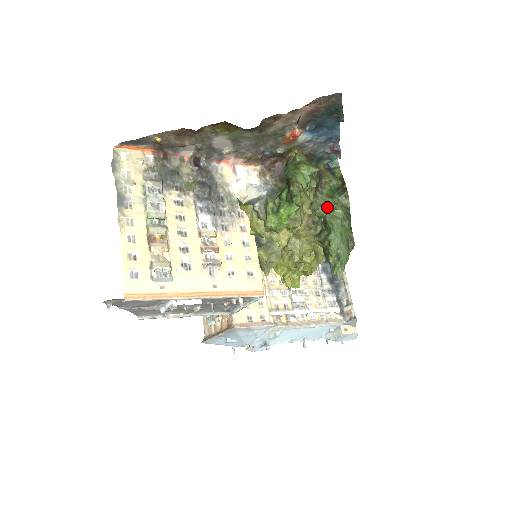
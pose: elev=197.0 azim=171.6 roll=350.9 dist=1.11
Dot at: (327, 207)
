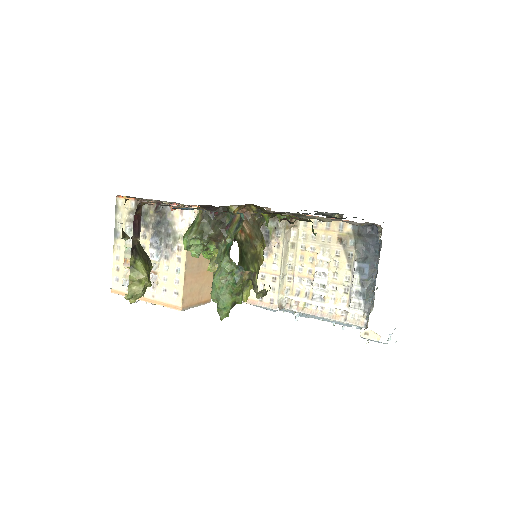
Dot at: (220, 261)
